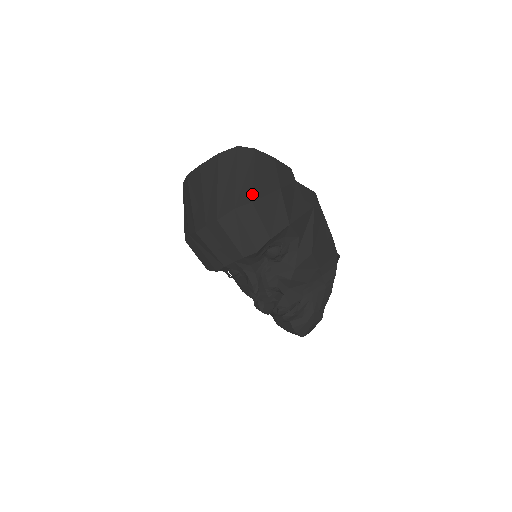
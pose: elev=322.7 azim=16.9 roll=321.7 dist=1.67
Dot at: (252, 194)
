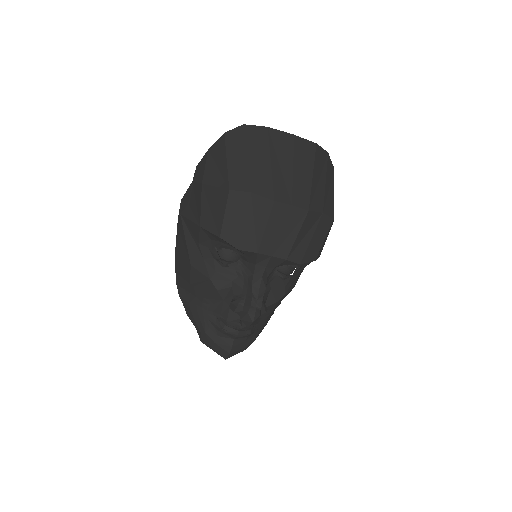
Dot at: occluded
